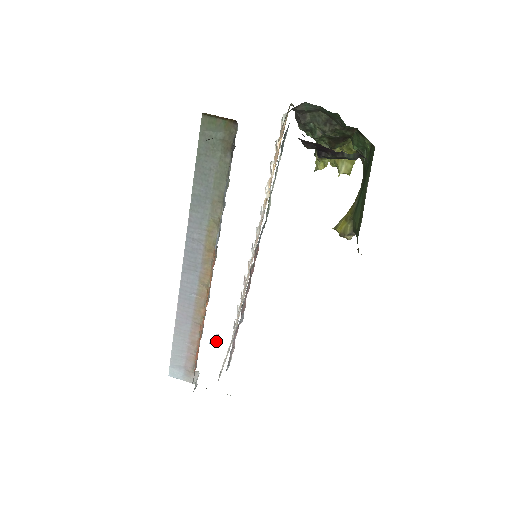
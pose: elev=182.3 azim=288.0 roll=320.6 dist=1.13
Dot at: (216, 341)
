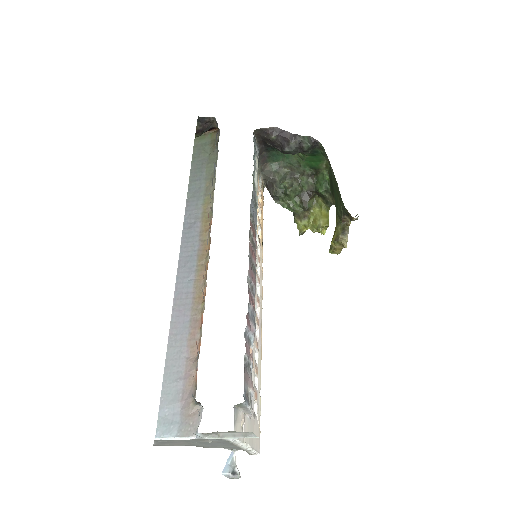
Dot at: (232, 467)
